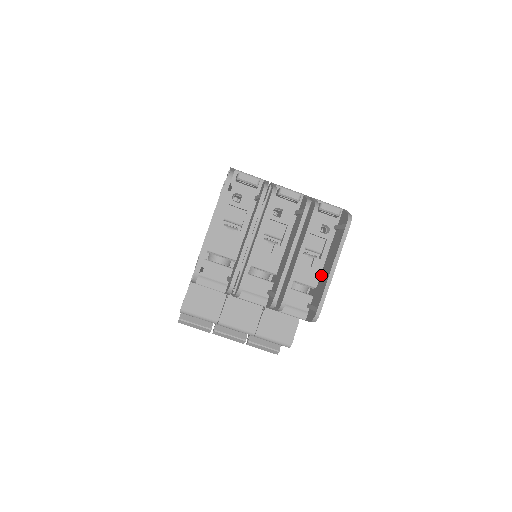
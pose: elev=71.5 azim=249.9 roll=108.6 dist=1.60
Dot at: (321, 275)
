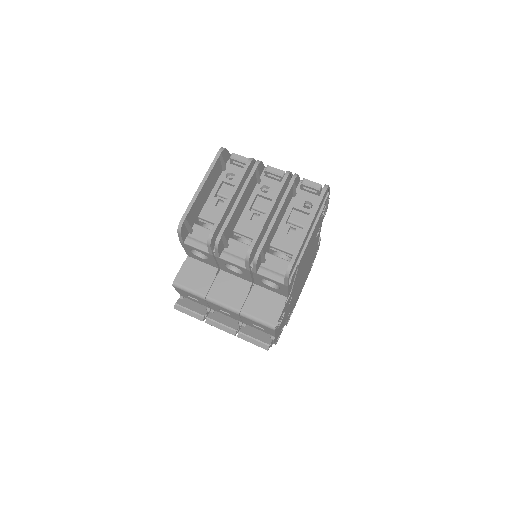
Dot at: occluded
